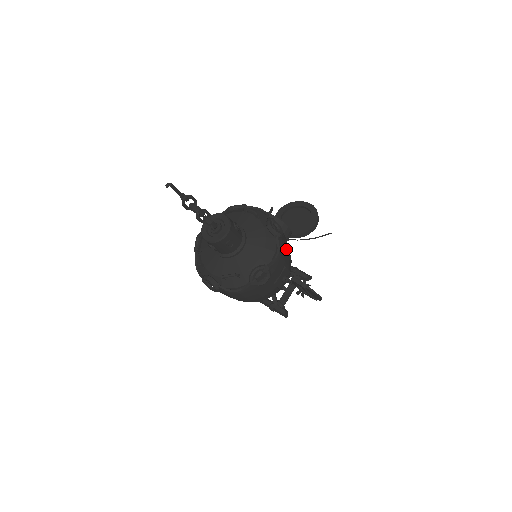
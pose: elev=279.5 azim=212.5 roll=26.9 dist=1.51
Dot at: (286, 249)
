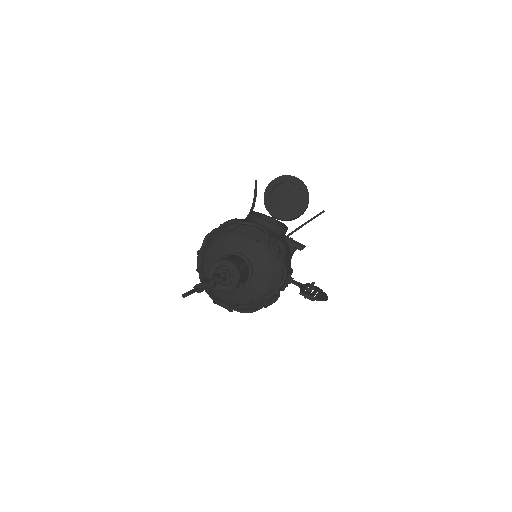
Dot at: (288, 257)
